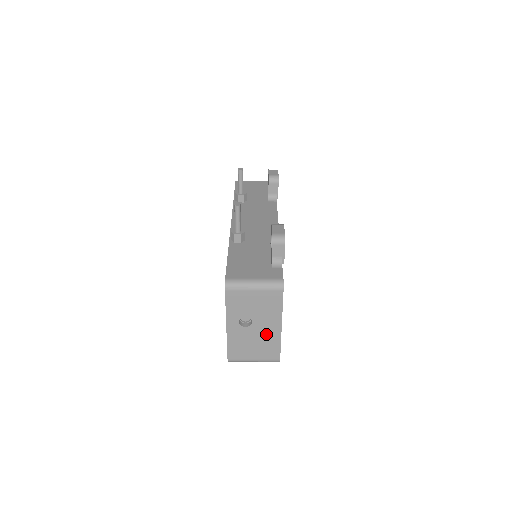
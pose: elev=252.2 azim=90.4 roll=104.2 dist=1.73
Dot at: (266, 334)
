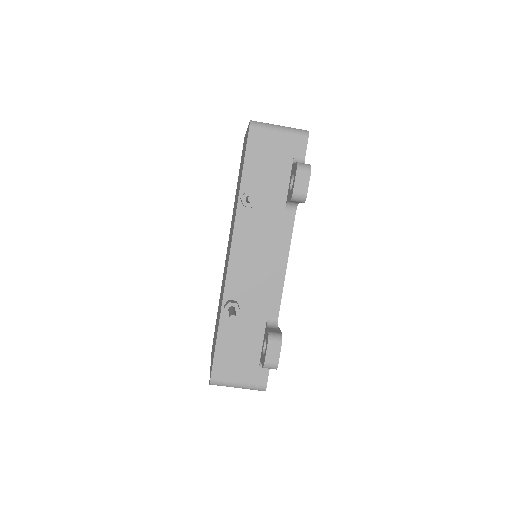
Dot at: occluded
